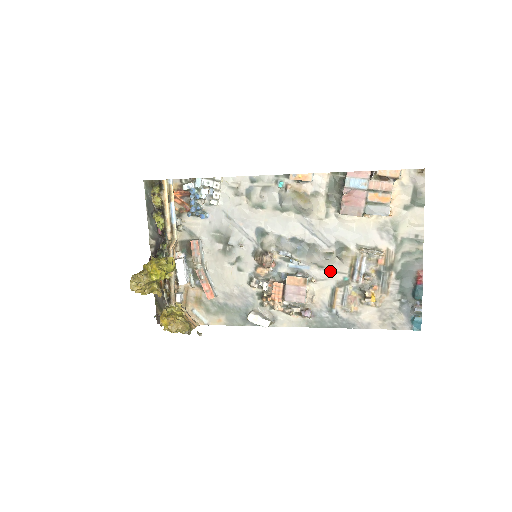
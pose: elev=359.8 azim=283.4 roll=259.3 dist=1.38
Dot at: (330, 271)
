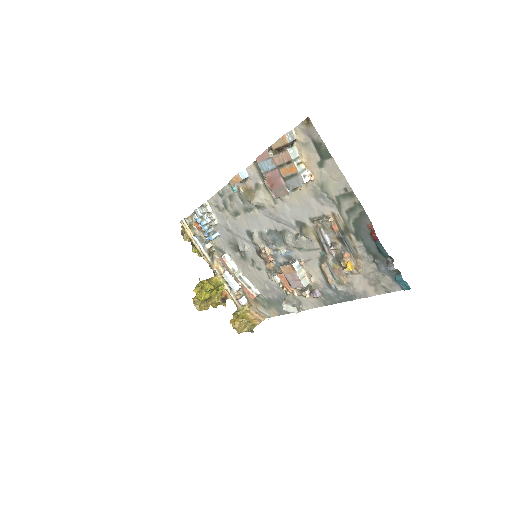
Dot at: (308, 250)
